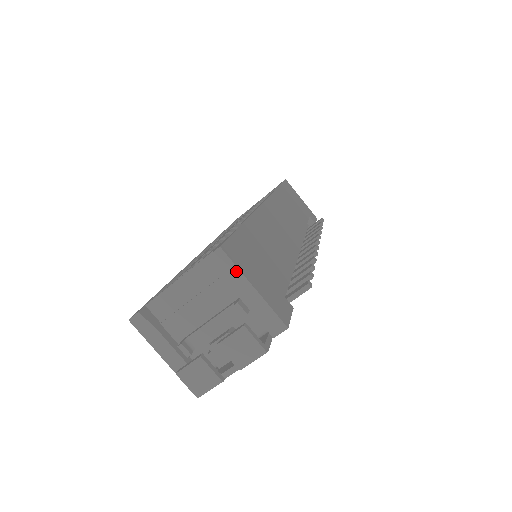
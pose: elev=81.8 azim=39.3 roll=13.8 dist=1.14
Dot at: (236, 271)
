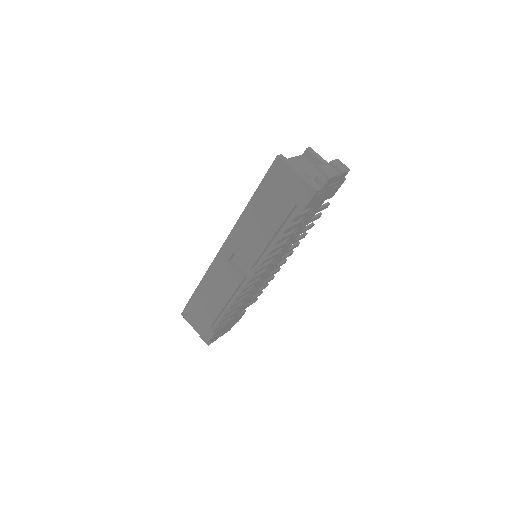
Dot at: (319, 156)
